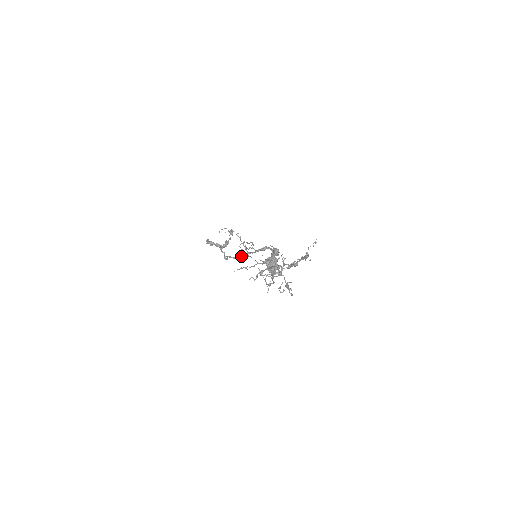
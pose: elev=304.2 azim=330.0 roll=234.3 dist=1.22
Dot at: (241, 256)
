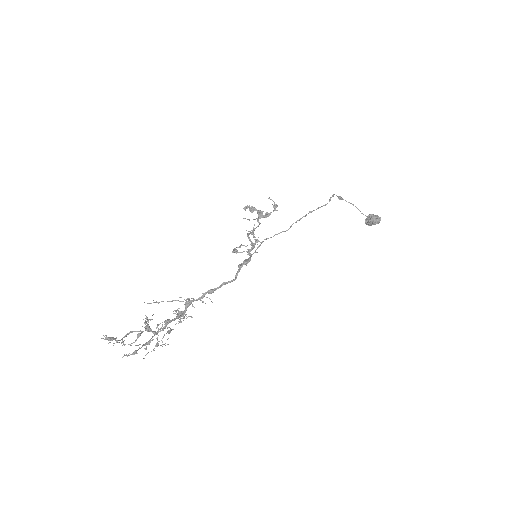
Dot at: (252, 245)
